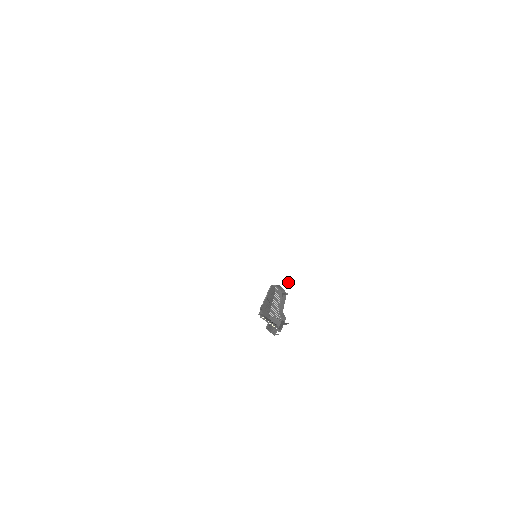
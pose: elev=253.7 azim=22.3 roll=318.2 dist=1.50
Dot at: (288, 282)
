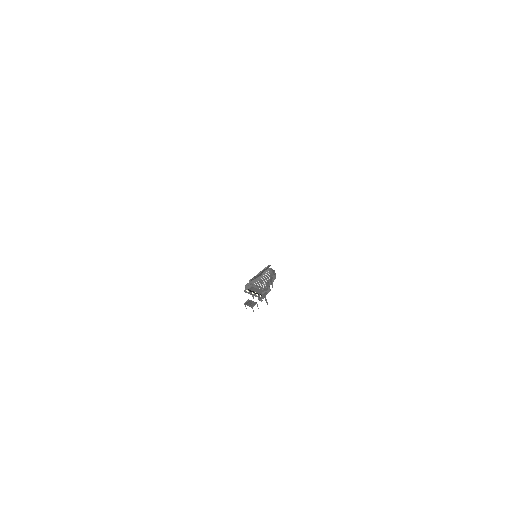
Dot at: (276, 280)
